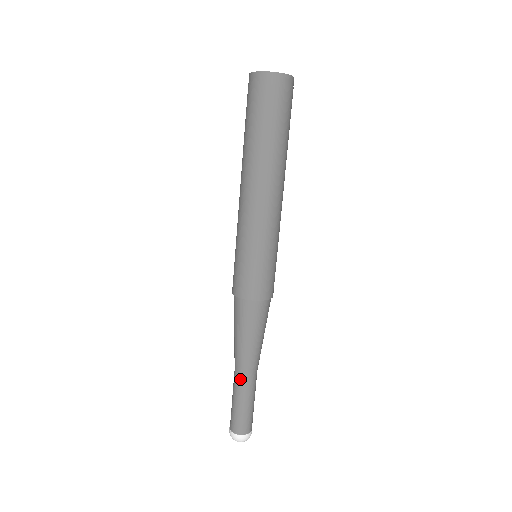
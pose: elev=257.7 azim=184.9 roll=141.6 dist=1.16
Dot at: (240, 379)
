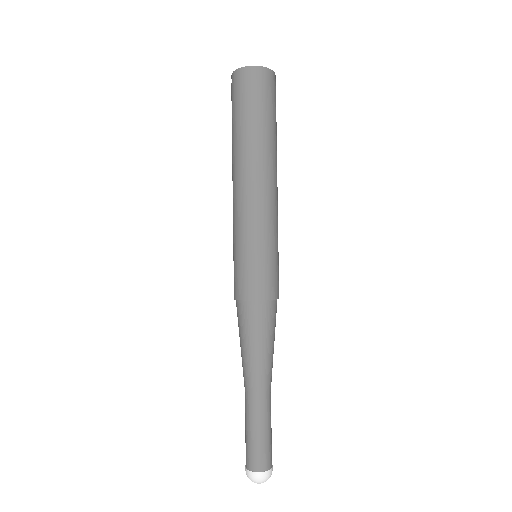
Dot at: (245, 398)
